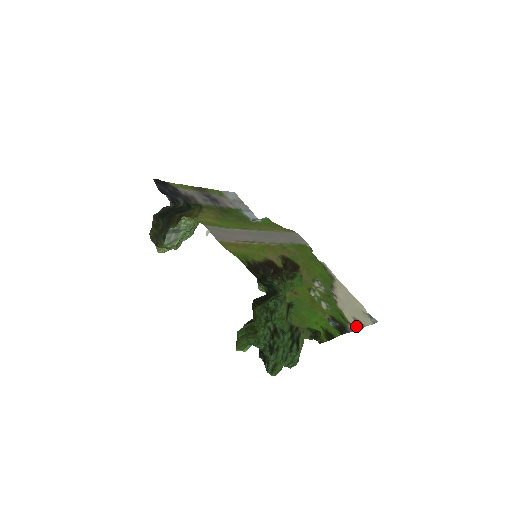
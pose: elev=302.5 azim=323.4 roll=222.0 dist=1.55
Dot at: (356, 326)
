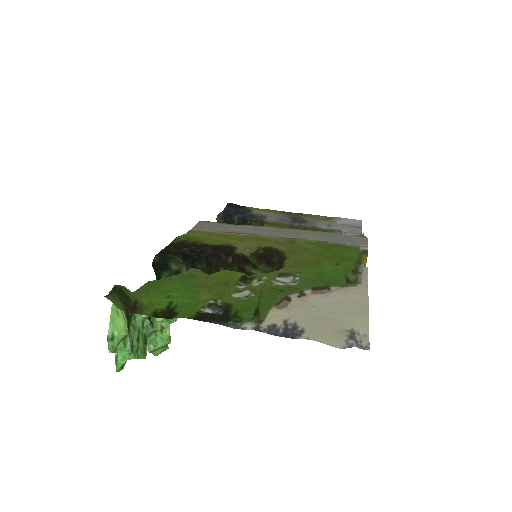
Dot at: (269, 329)
